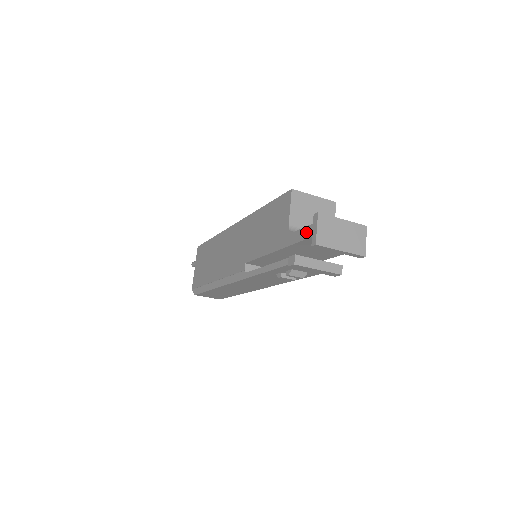
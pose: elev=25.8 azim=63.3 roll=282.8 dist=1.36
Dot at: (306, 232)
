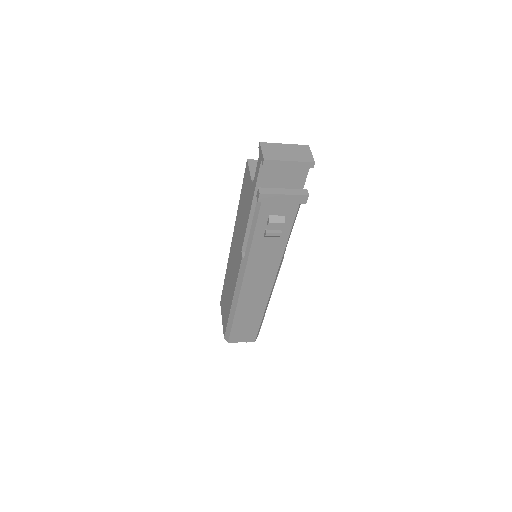
Dot at: (258, 164)
